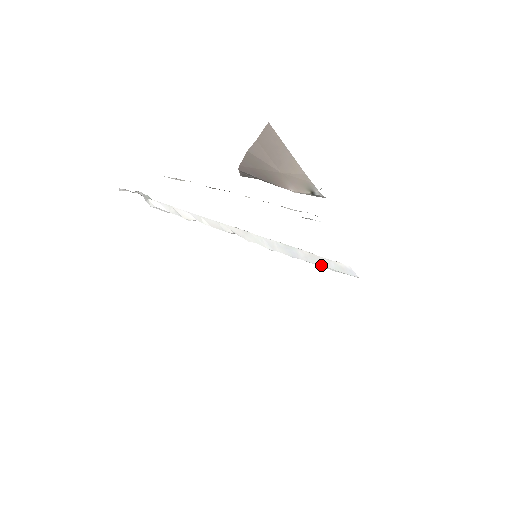
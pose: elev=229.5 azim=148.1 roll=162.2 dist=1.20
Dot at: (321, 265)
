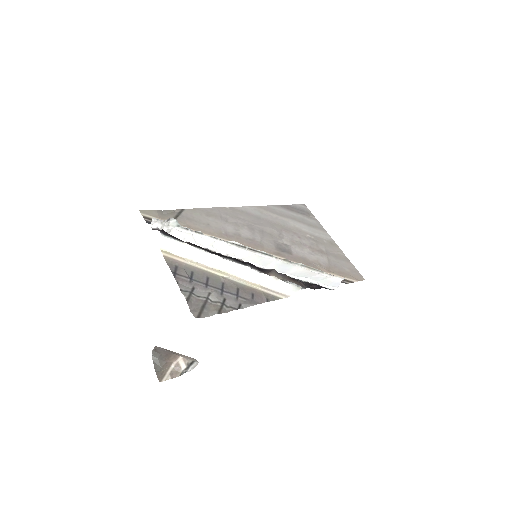
Dot at: (305, 278)
